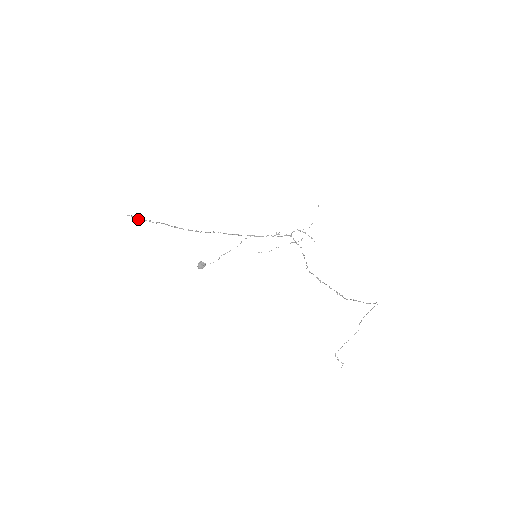
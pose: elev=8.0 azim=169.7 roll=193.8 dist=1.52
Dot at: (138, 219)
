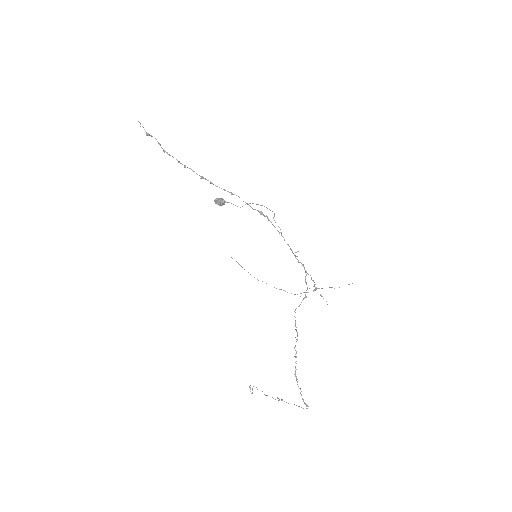
Dot at: (146, 134)
